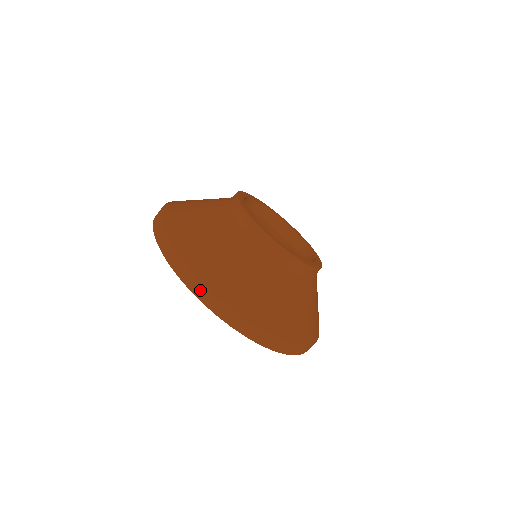
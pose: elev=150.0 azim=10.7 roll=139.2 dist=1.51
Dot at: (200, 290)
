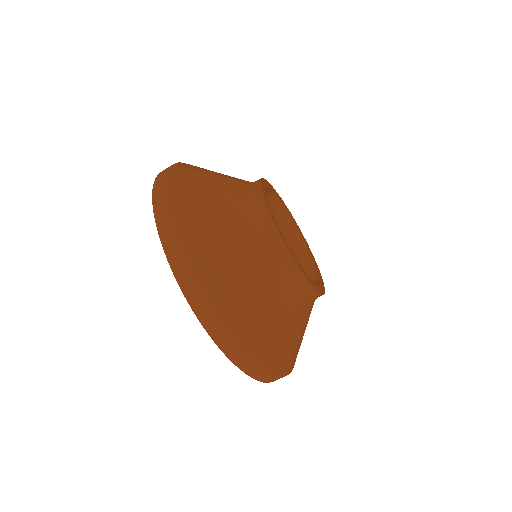
Dot at: (225, 342)
